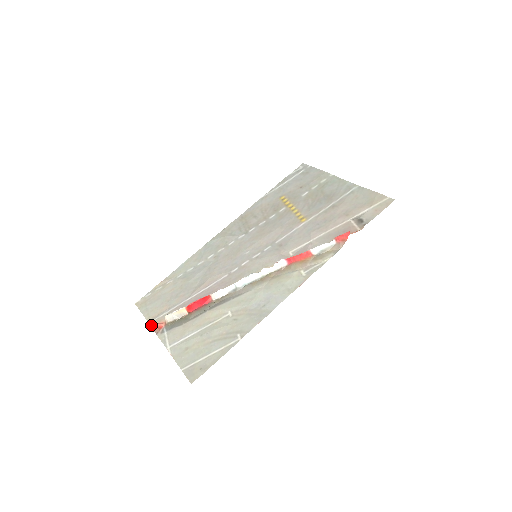
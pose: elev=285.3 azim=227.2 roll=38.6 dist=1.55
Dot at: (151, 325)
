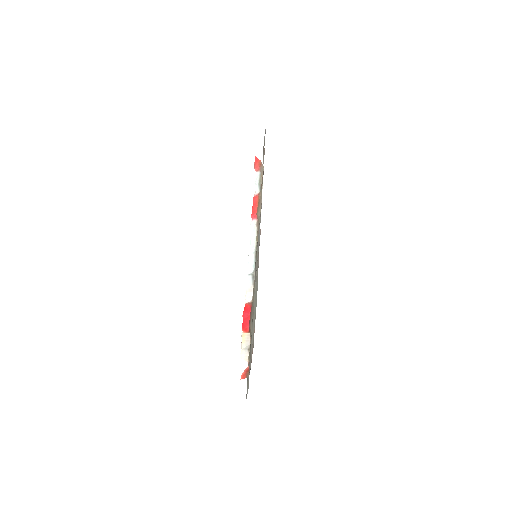
Dot at: occluded
